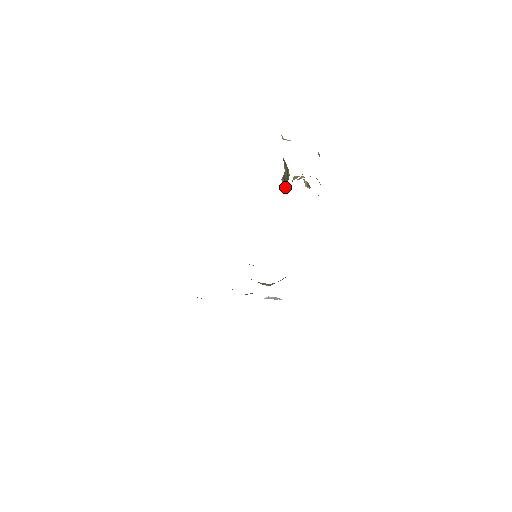
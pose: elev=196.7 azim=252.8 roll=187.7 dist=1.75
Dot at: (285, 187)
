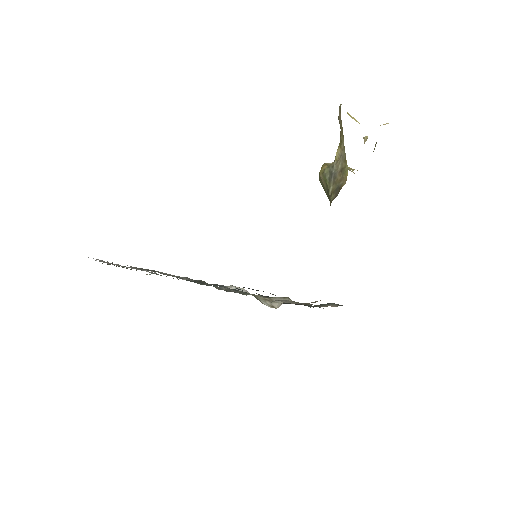
Dot at: (329, 185)
